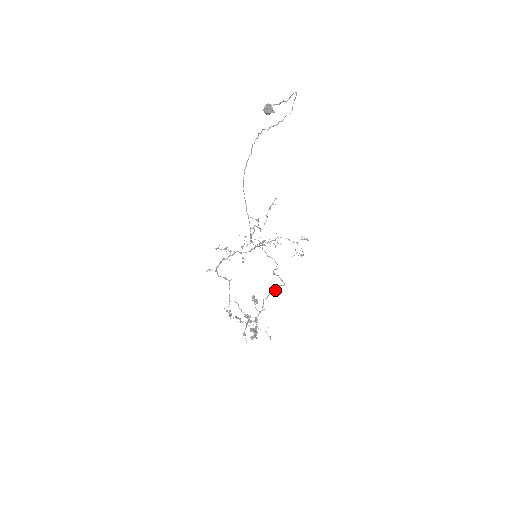
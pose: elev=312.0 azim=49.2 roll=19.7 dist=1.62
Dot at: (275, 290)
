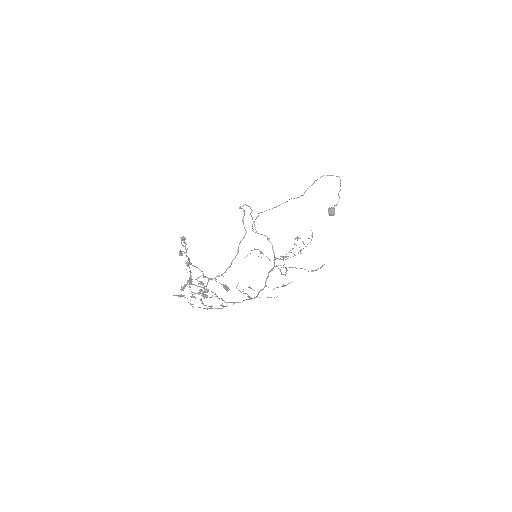
Dot at: occluded
